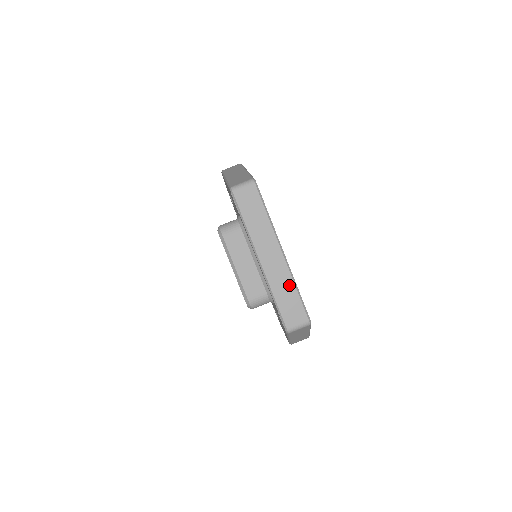
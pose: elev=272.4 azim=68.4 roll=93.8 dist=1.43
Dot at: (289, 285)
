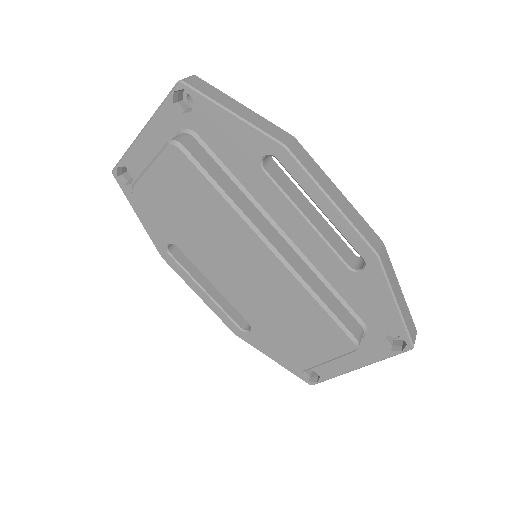
Dot at: occluded
